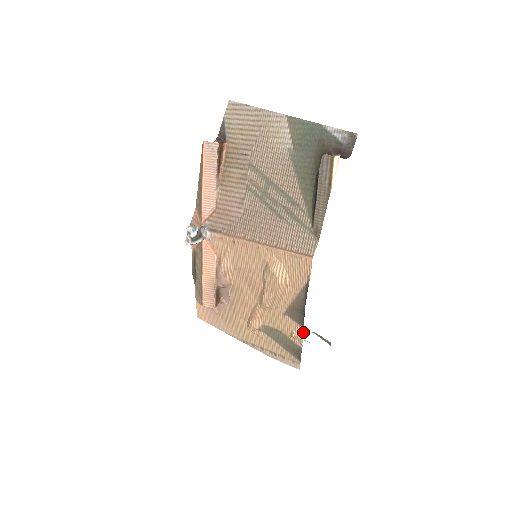
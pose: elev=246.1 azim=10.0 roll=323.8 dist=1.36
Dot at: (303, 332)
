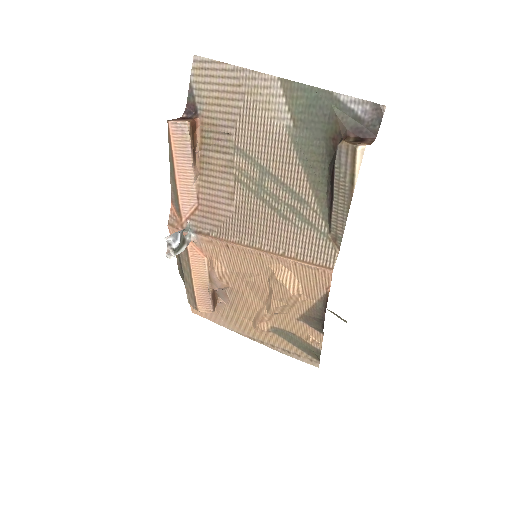
Dot at: (322, 337)
